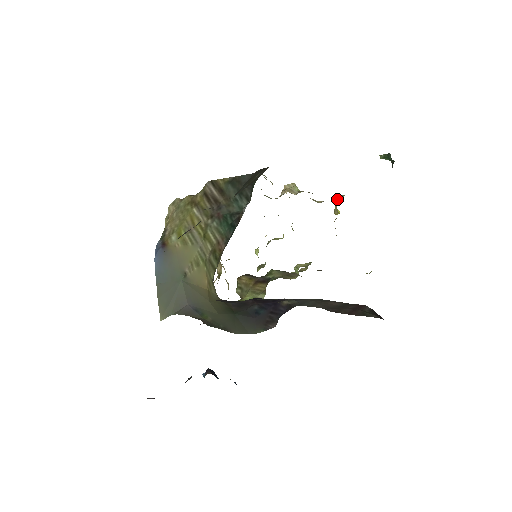
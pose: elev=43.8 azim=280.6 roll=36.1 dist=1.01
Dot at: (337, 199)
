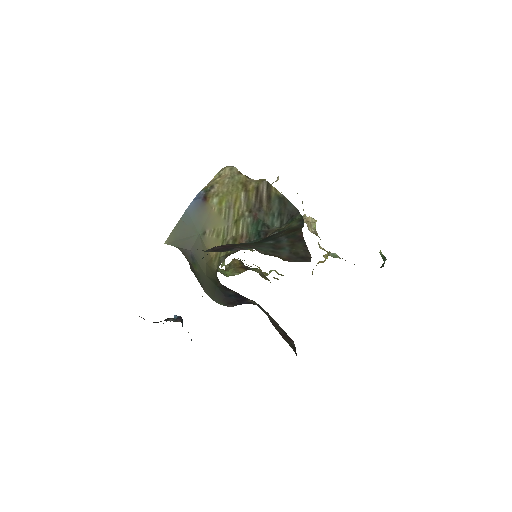
Dot at: (333, 256)
